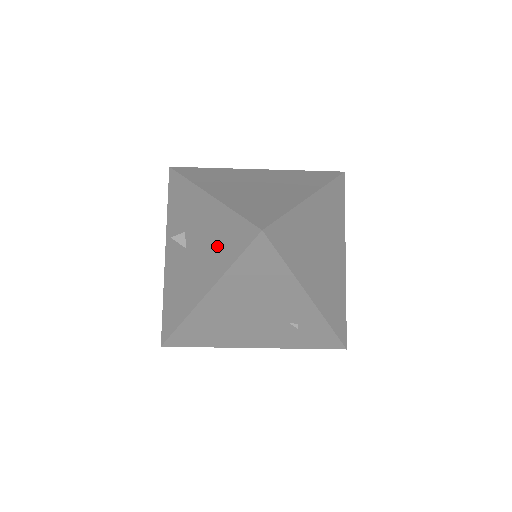
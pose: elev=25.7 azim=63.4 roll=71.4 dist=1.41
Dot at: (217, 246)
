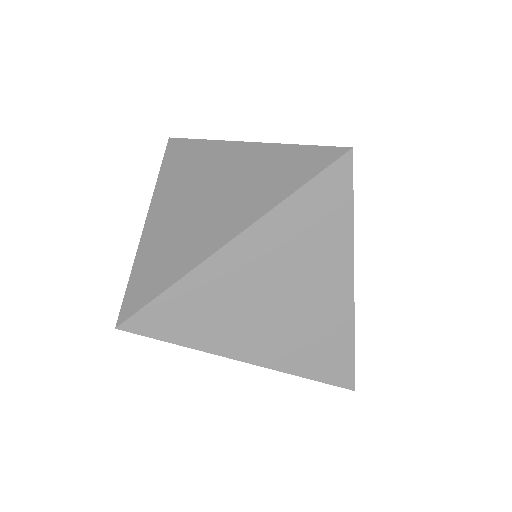
Dot at: occluded
